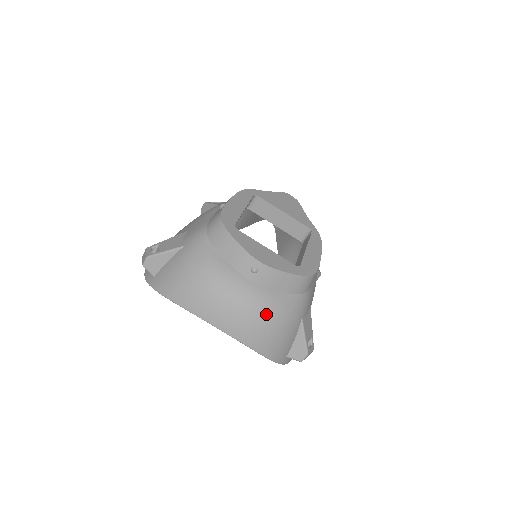
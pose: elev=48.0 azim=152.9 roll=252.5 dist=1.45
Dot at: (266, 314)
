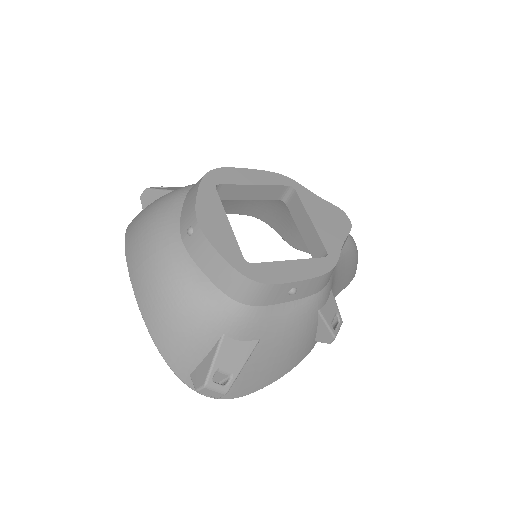
Dot at: (173, 289)
